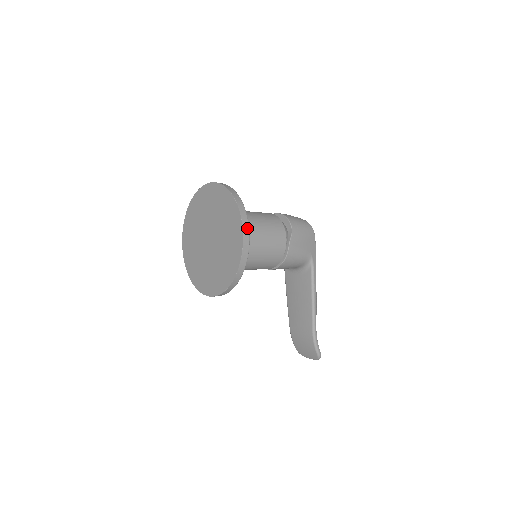
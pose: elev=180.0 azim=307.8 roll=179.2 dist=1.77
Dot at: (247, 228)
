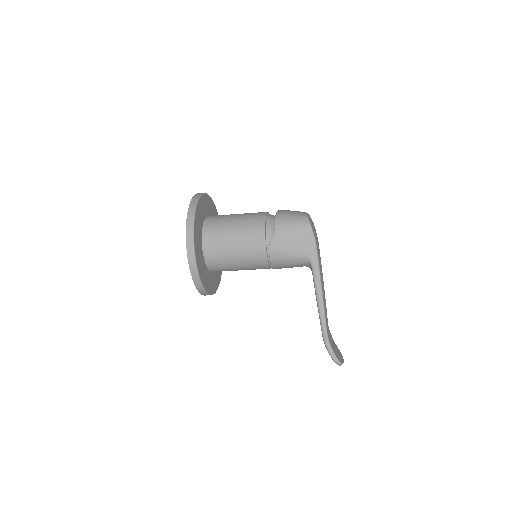
Dot at: (191, 241)
